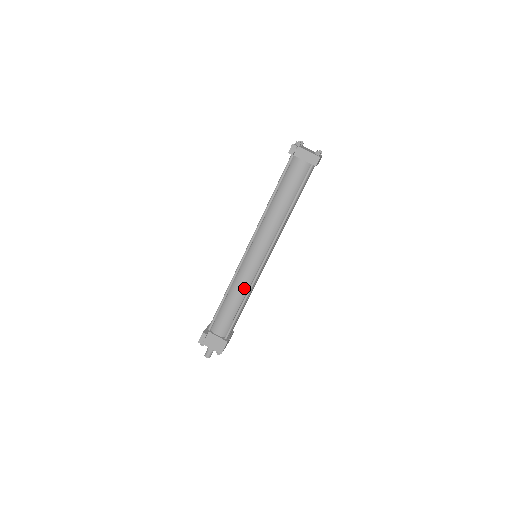
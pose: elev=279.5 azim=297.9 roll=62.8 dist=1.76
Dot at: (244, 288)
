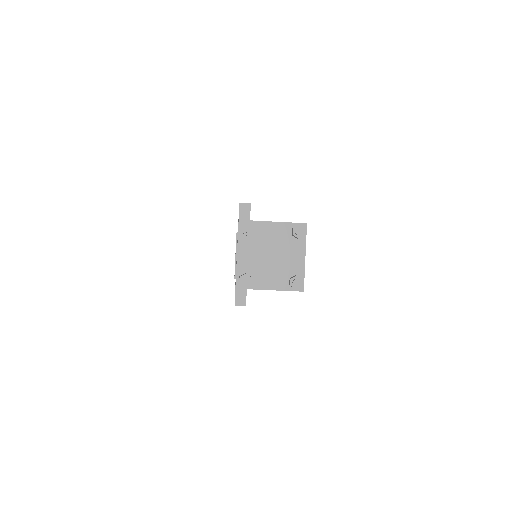
Dot at: occluded
